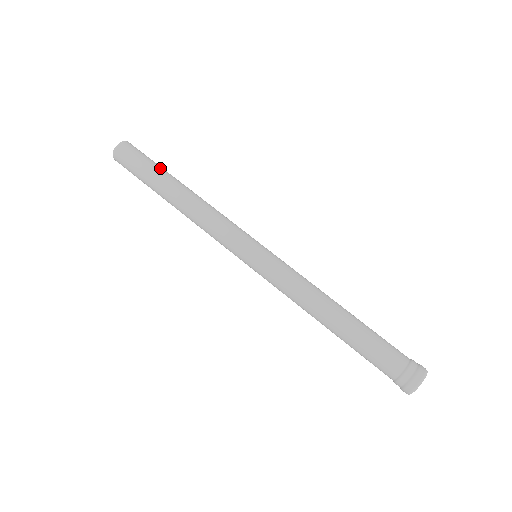
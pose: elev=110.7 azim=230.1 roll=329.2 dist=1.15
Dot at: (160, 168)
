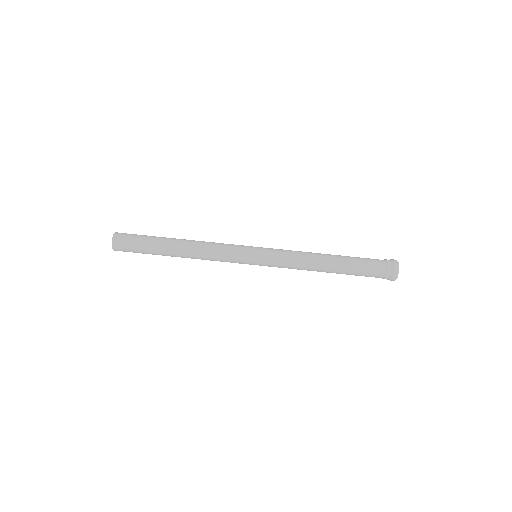
Dot at: (152, 245)
